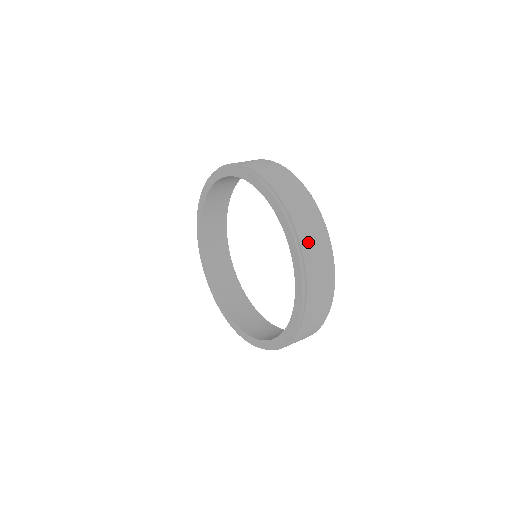
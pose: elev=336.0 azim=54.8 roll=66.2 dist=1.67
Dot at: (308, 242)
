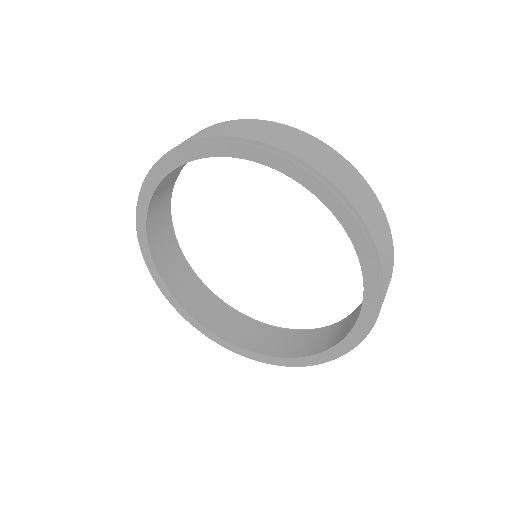
Dot at: (374, 227)
